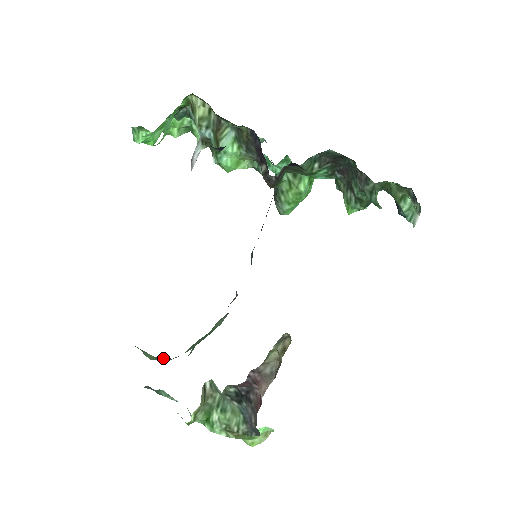
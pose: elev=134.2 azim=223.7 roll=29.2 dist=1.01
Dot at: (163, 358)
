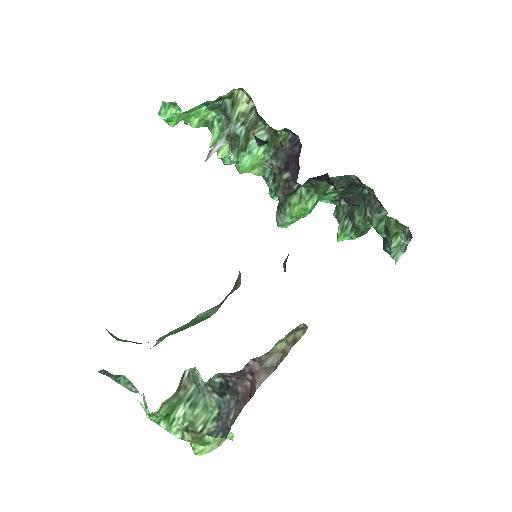
Dot at: occluded
